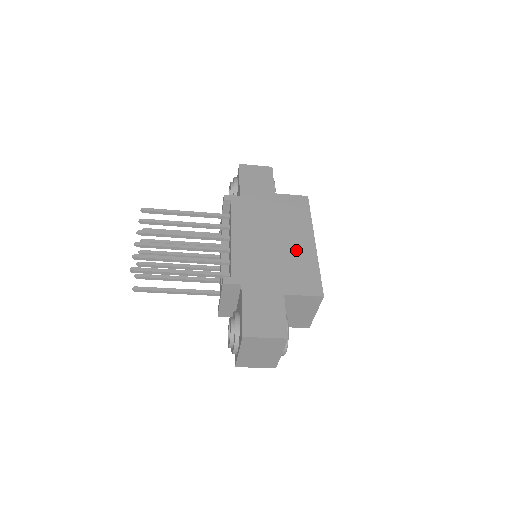
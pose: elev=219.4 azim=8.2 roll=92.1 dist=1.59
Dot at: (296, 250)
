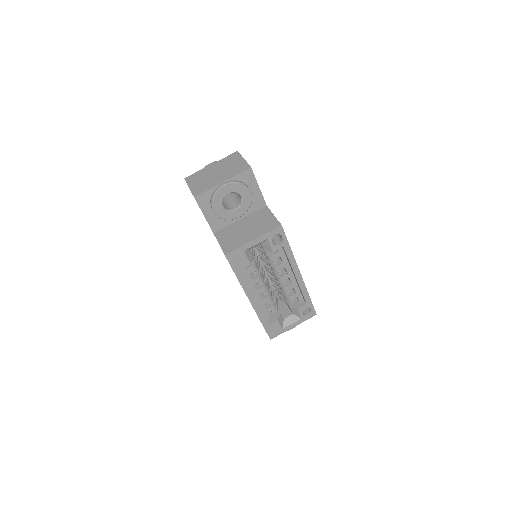
Dot at: occluded
